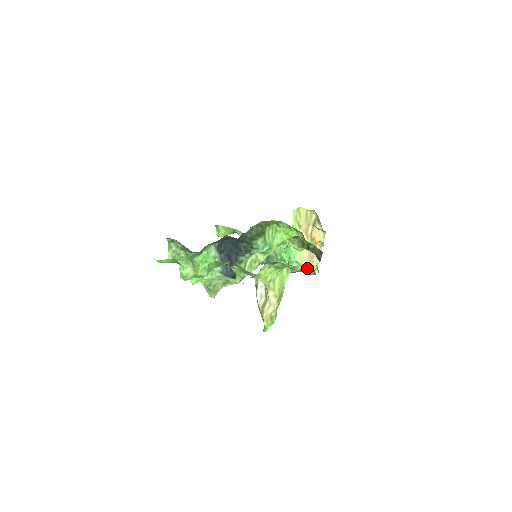
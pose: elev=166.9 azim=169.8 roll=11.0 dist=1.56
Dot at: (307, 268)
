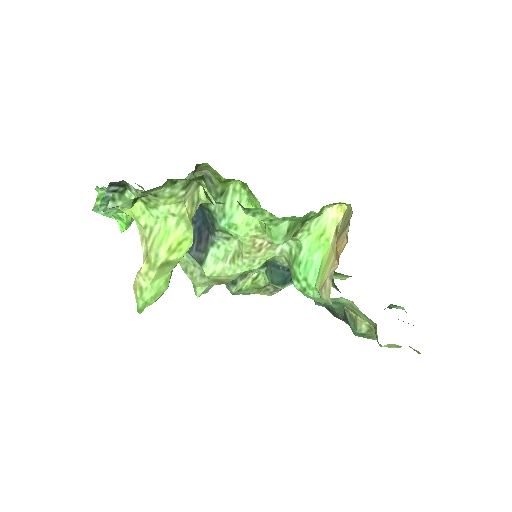
Dot at: (375, 331)
